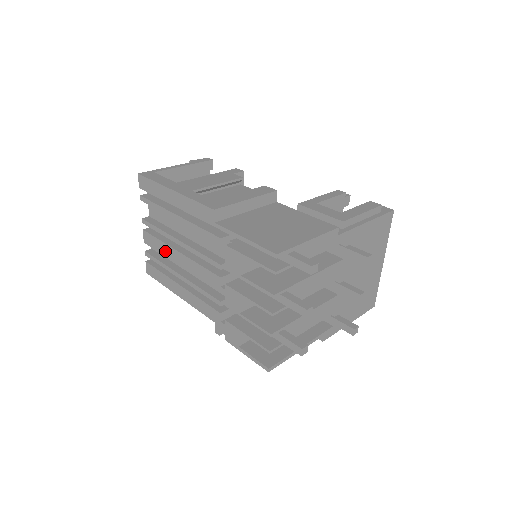
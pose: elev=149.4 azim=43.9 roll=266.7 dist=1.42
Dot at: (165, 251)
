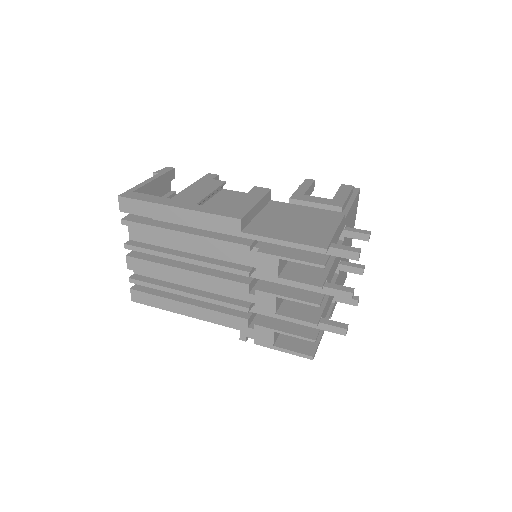
Dot at: (163, 272)
